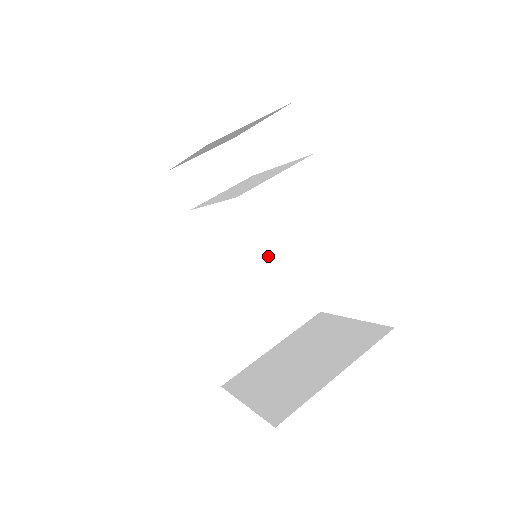
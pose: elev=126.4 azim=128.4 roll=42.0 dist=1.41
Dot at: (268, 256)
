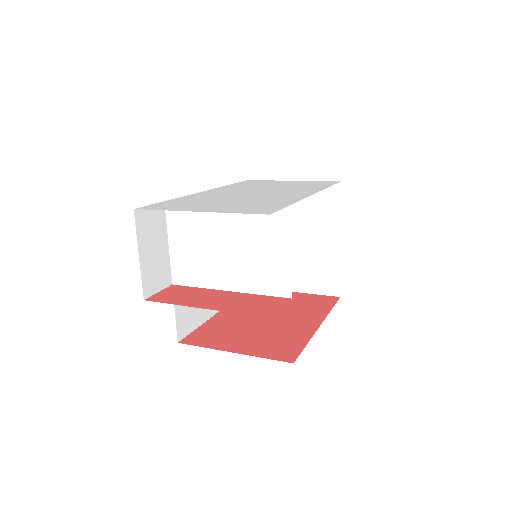
Dot at: occluded
